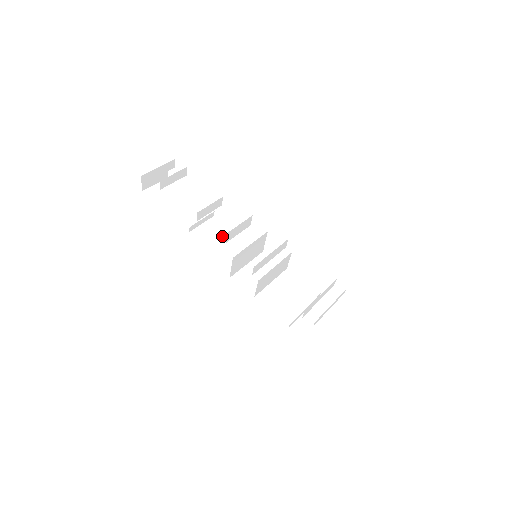
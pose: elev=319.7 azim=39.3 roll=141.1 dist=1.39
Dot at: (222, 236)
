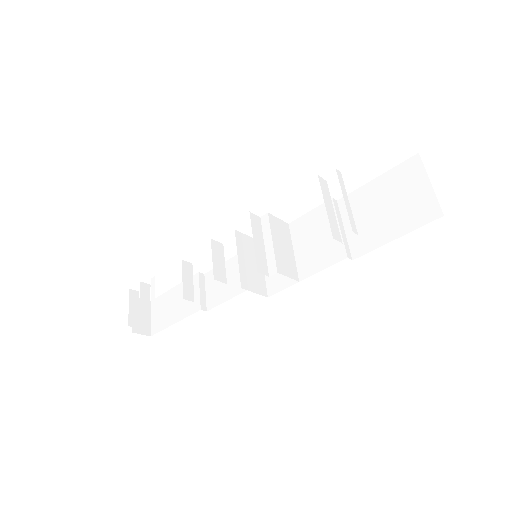
Dot at: occluded
